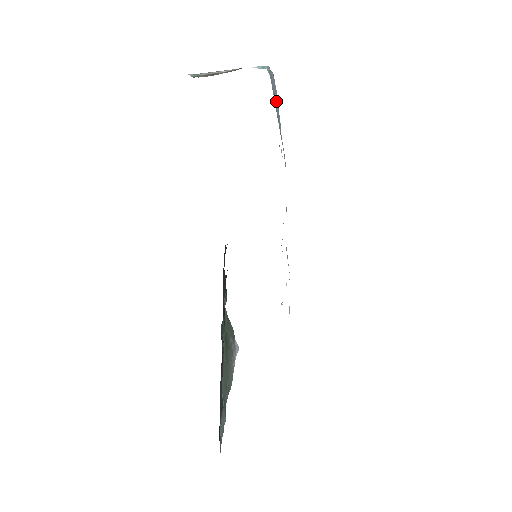
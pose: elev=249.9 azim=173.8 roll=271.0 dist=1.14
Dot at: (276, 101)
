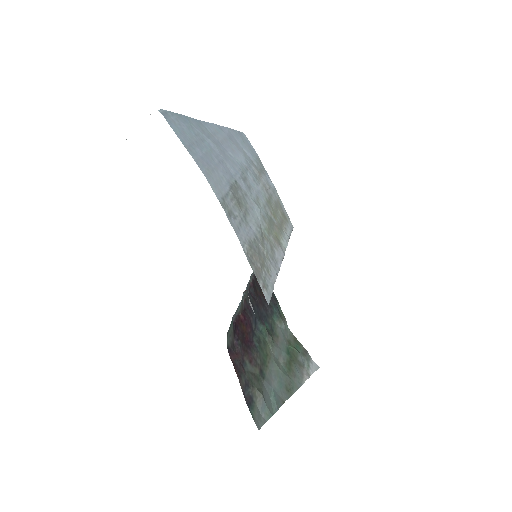
Dot at: (216, 138)
